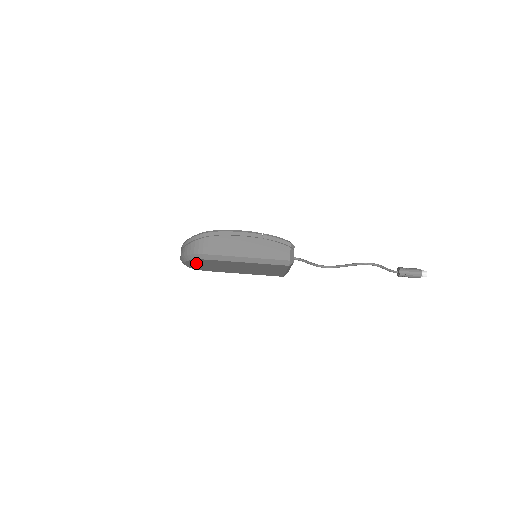
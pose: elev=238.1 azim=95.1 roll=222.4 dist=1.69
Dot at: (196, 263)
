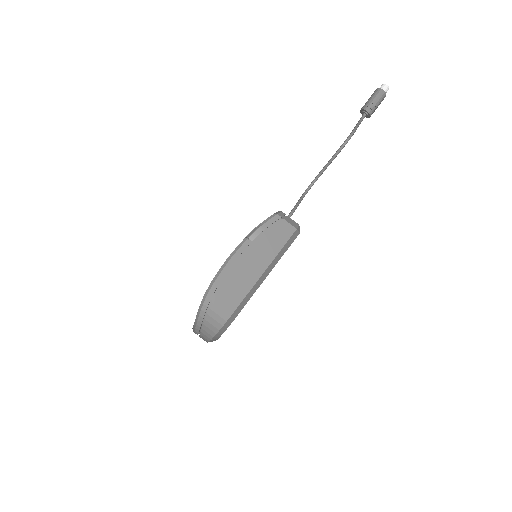
Dot at: occluded
